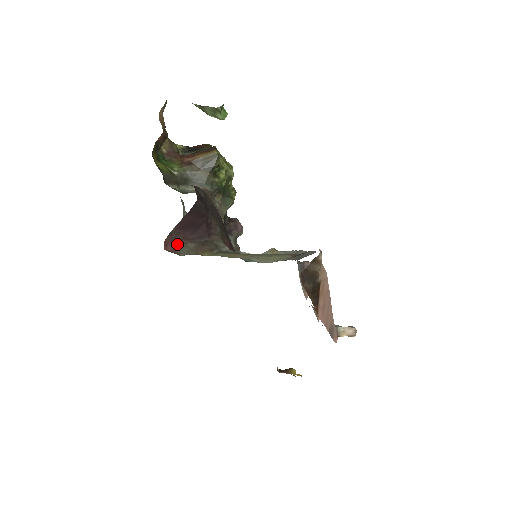
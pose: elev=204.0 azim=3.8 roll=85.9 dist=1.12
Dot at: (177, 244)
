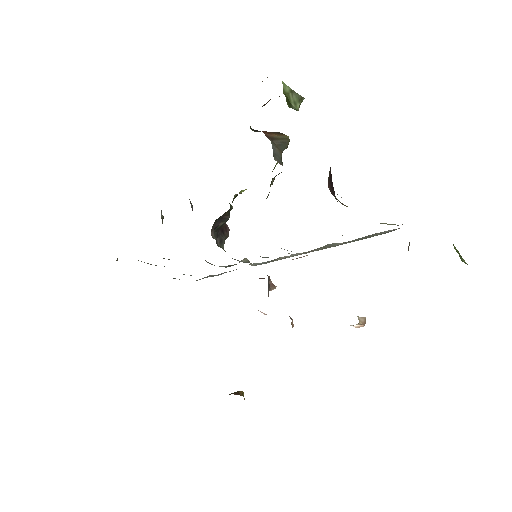
Dot at: occluded
